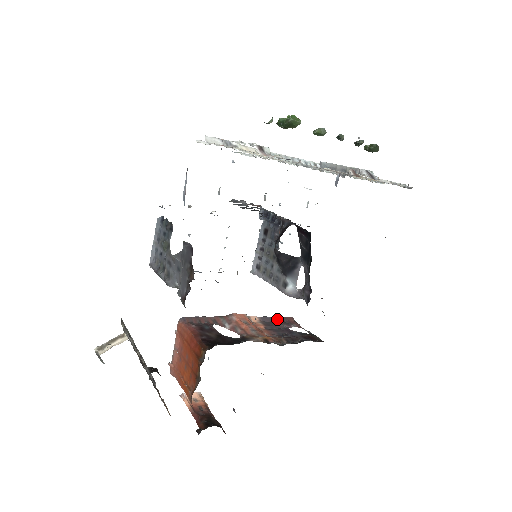
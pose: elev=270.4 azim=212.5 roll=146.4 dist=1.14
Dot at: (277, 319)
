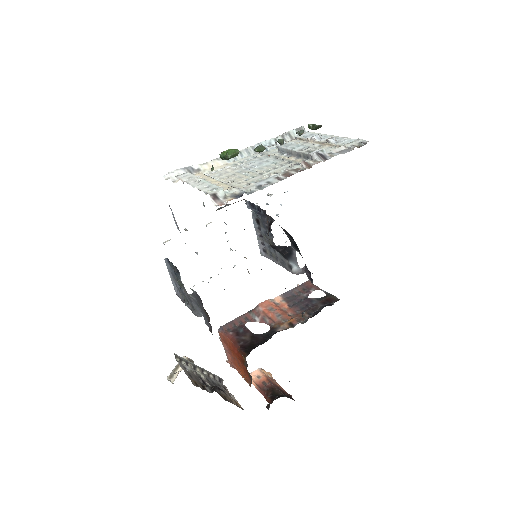
Dot at: (297, 289)
